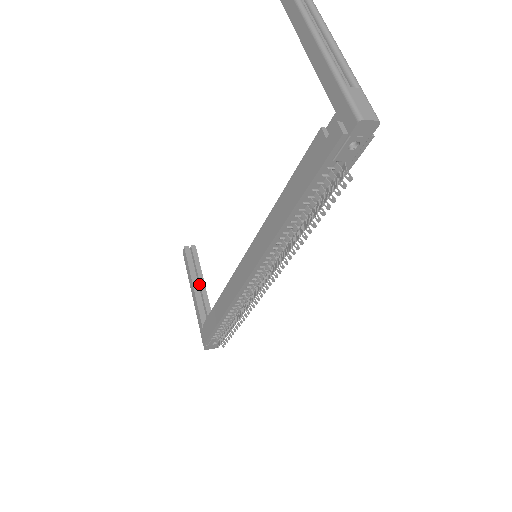
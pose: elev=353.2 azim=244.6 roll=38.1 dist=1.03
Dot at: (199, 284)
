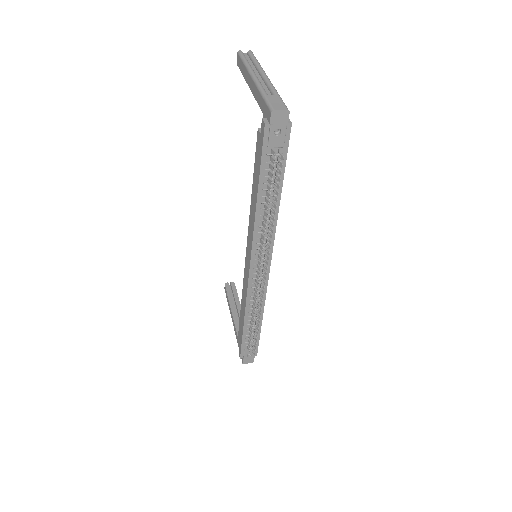
Dot at: (237, 311)
